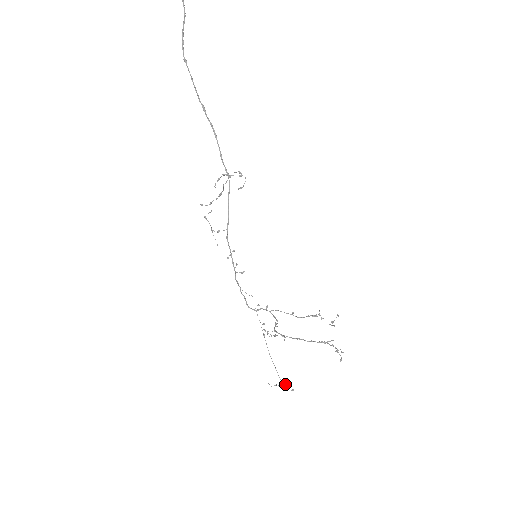
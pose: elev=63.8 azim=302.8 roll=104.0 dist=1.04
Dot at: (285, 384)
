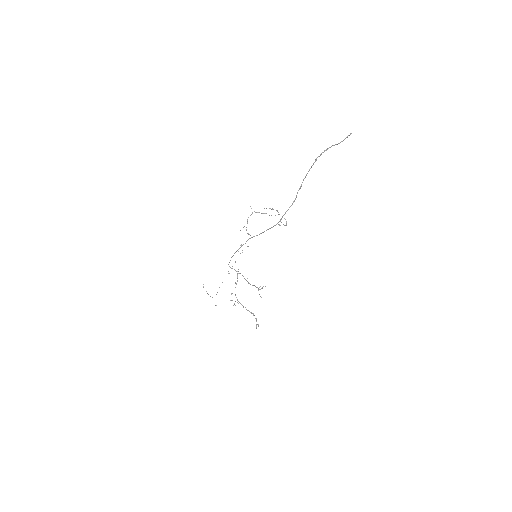
Dot at: occluded
